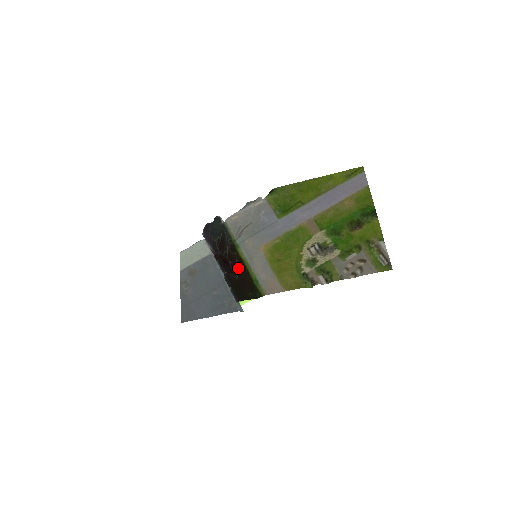
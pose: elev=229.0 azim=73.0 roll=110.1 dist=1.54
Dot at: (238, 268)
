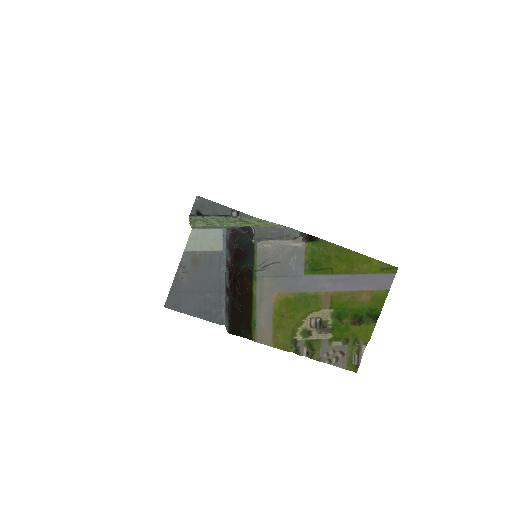
Dot at: (244, 296)
